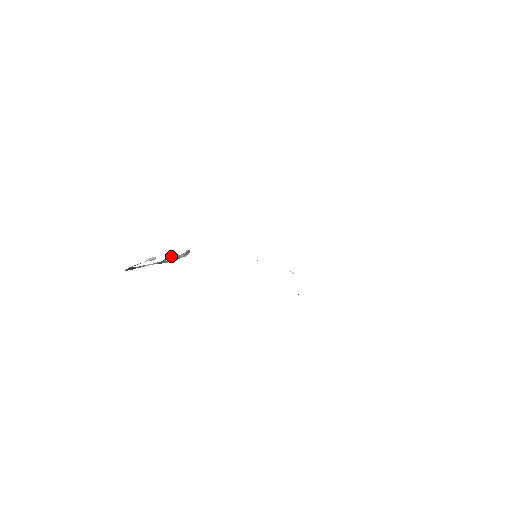
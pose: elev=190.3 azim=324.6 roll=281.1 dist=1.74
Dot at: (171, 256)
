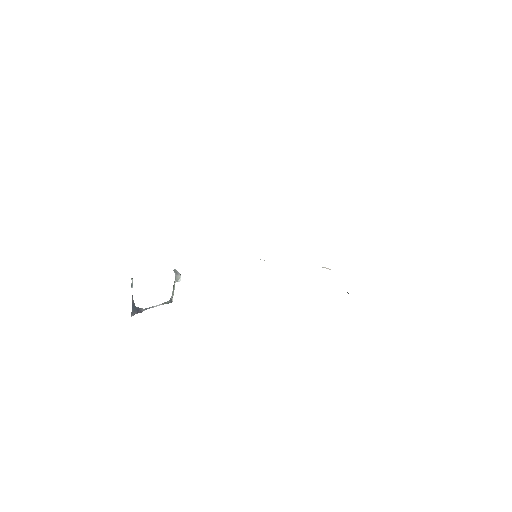
Dot at: (173, 289)
